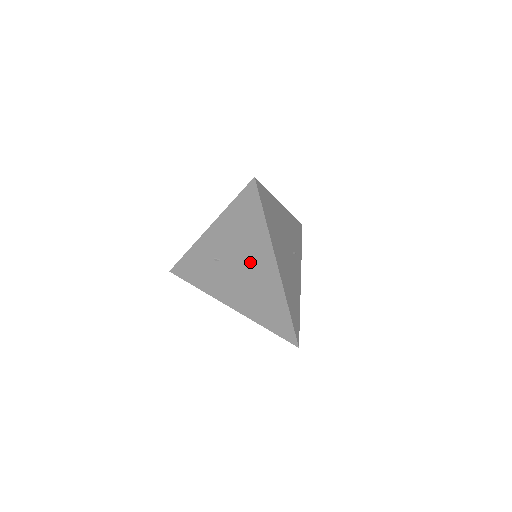
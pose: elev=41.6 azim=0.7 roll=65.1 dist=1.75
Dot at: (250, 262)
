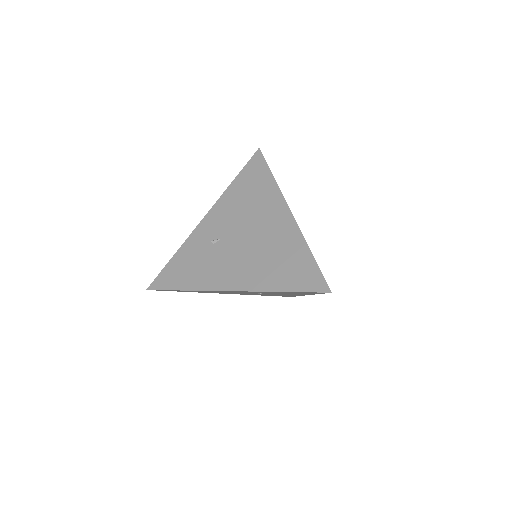
Dot at: (257, 223)
